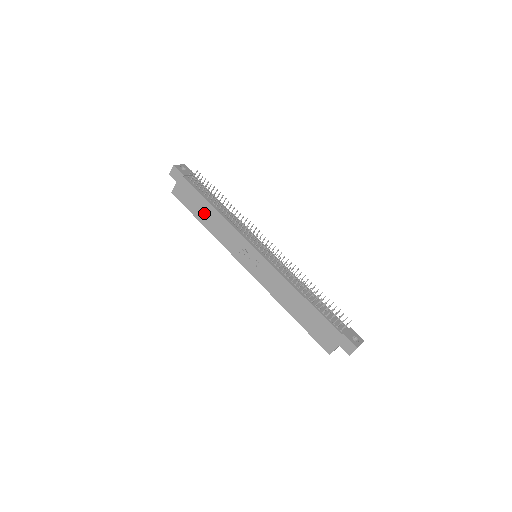
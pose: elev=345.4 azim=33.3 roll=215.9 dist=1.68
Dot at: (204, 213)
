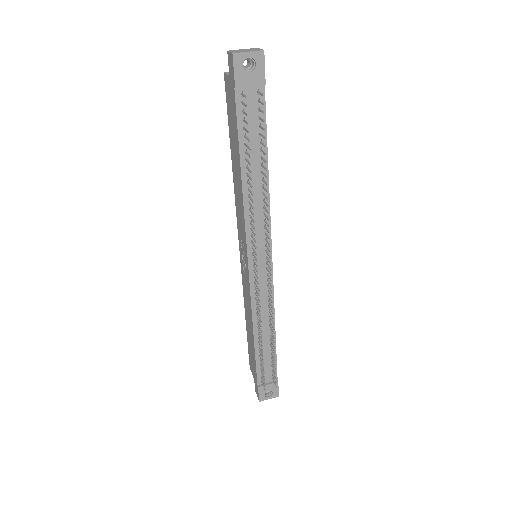
Dot at: (235, 158)
